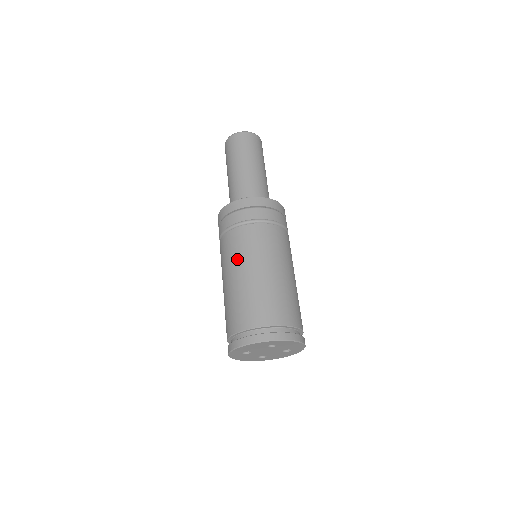
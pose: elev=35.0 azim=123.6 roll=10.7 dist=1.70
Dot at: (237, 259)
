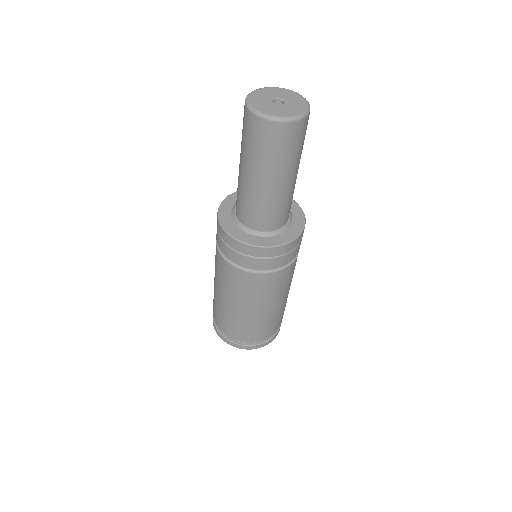
Dot at: (258, 300)
